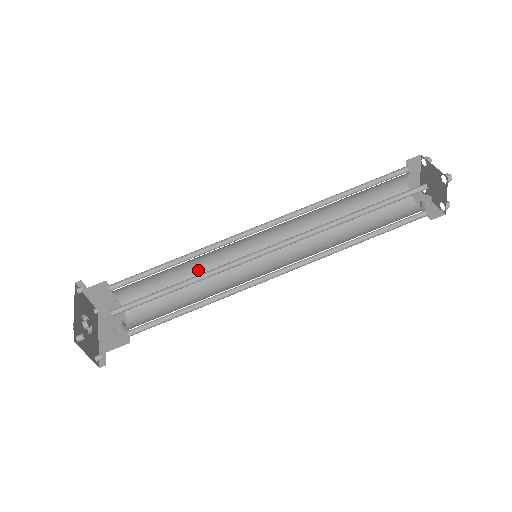
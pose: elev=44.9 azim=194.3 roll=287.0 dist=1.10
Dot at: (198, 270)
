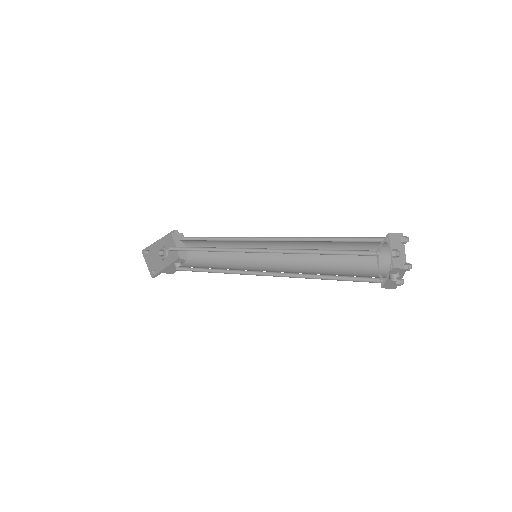
Dot at: (230, 253)
